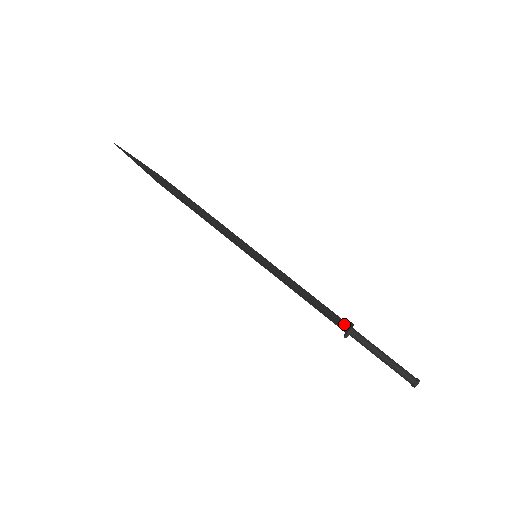
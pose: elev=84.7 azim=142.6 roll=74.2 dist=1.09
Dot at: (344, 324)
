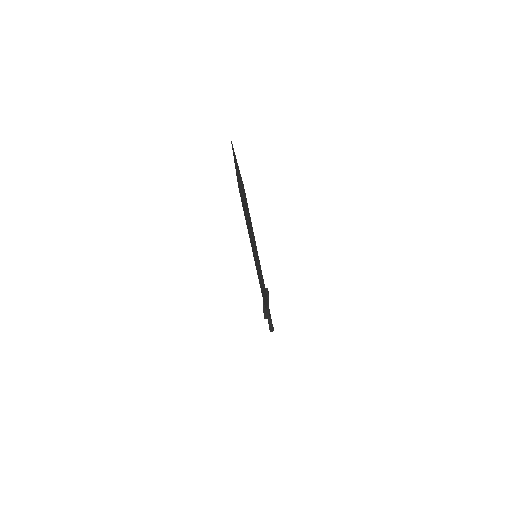
Dot at: (267, 304)
